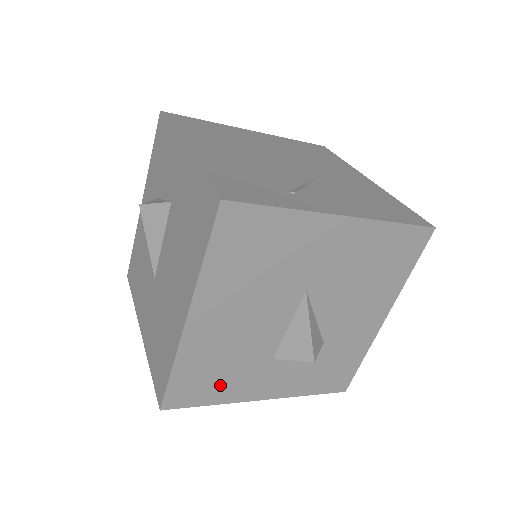
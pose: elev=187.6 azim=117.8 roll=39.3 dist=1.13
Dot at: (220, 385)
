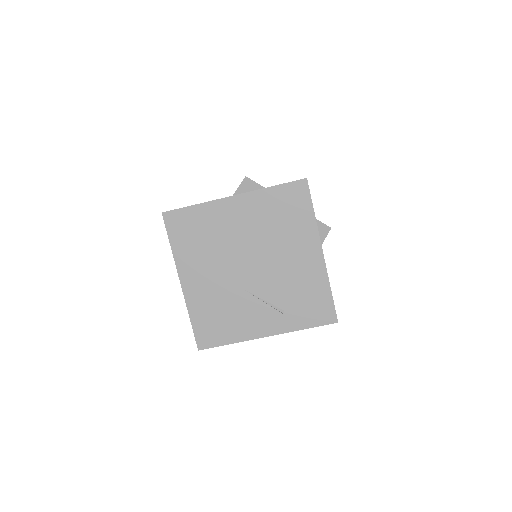
Dot at: occluded
